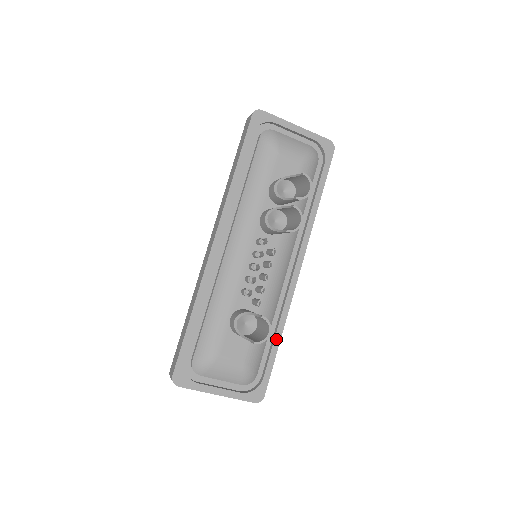
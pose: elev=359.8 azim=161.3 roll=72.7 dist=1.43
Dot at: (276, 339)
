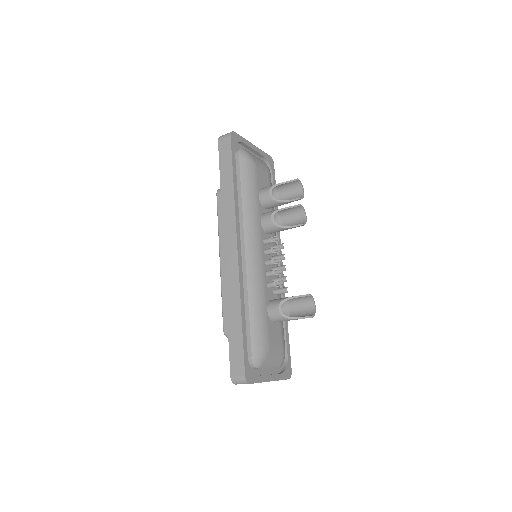
Dot at: (285, 321)
